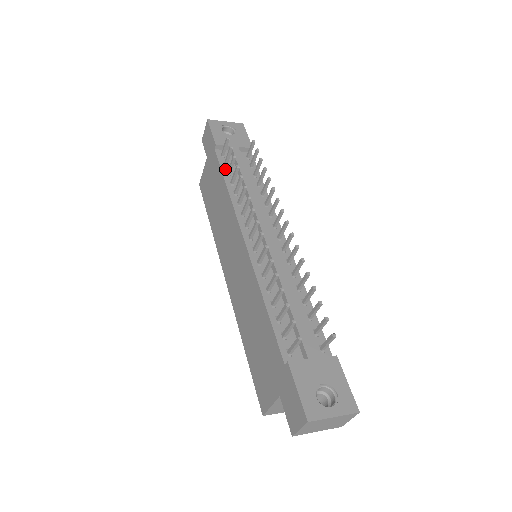
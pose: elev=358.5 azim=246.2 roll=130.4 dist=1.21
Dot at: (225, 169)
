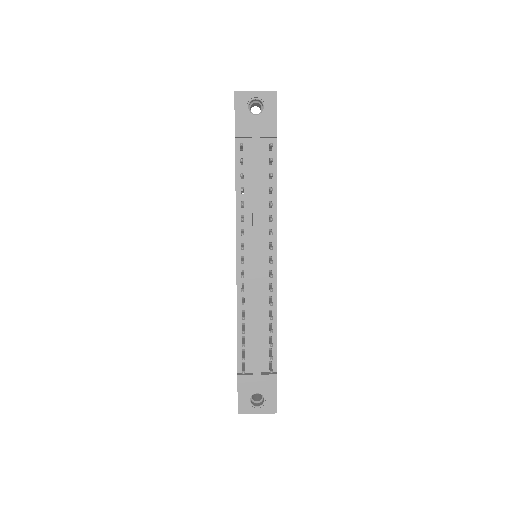
Dot at: (240, 169)
